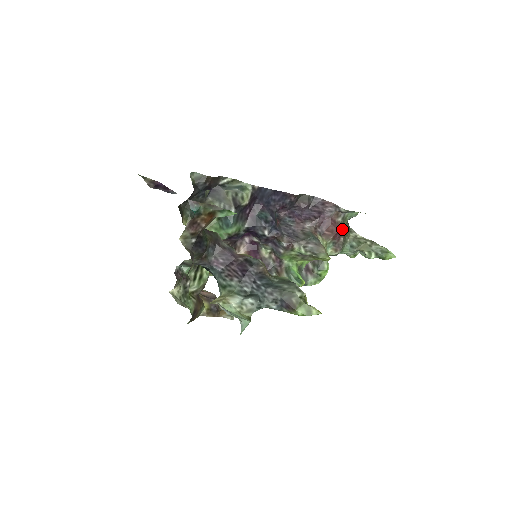
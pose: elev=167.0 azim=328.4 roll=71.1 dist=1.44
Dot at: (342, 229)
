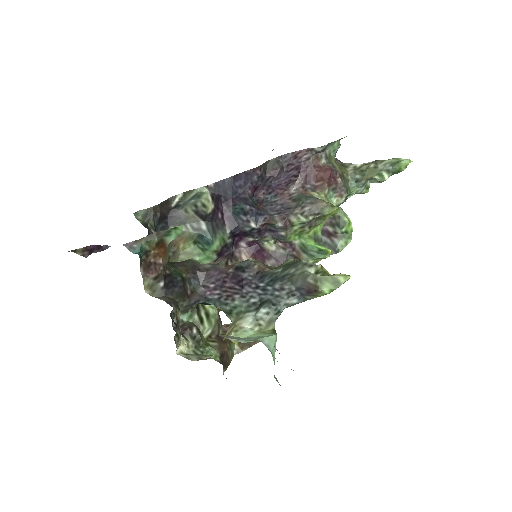
Dot at: (332, 169)
